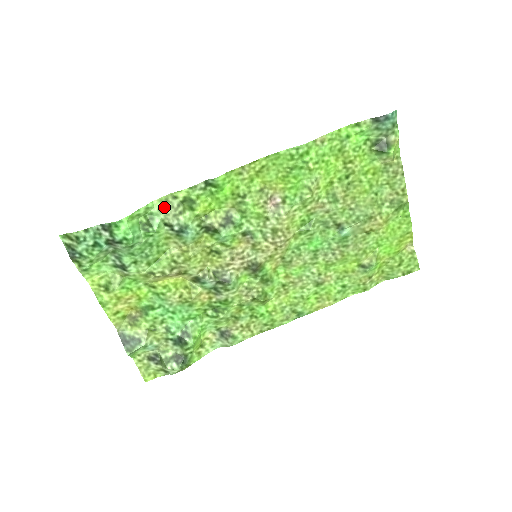
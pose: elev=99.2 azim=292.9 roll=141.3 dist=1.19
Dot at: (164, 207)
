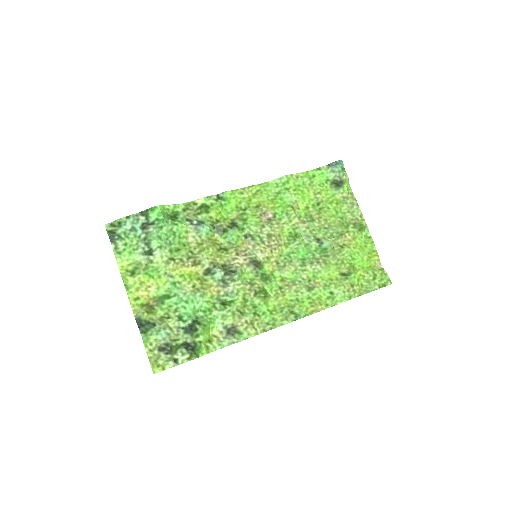
Dot at: (187, 209)
